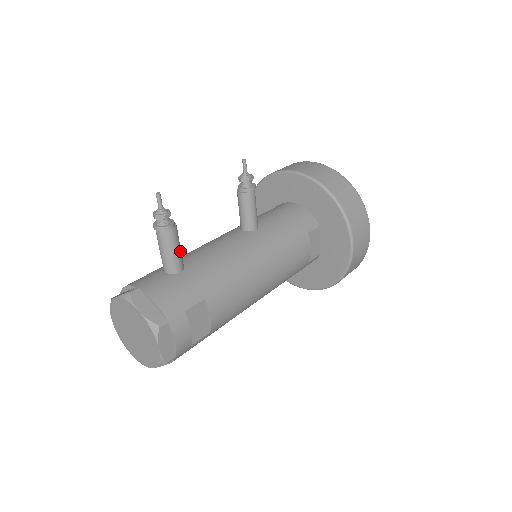
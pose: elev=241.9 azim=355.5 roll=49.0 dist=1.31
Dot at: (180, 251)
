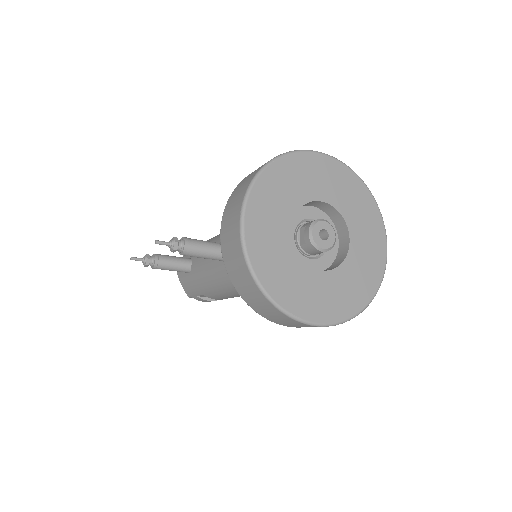
Dot at: (176, 269)
